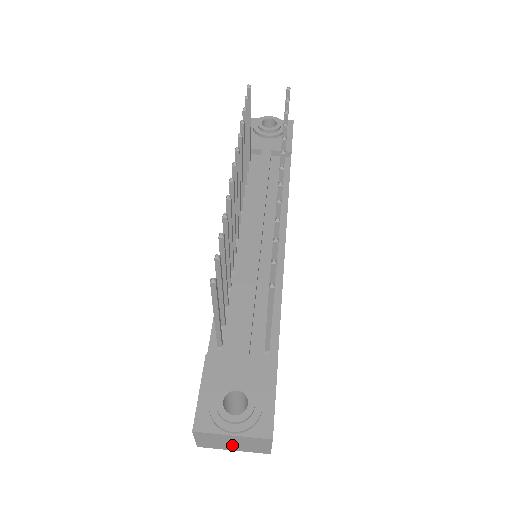
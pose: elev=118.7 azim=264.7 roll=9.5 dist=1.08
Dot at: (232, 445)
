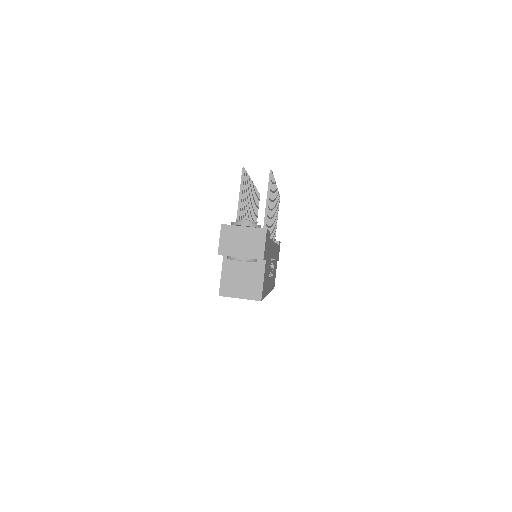
Dot at: (241, 246)
